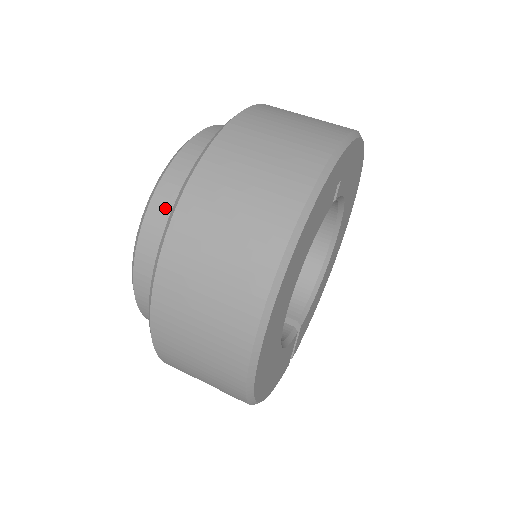
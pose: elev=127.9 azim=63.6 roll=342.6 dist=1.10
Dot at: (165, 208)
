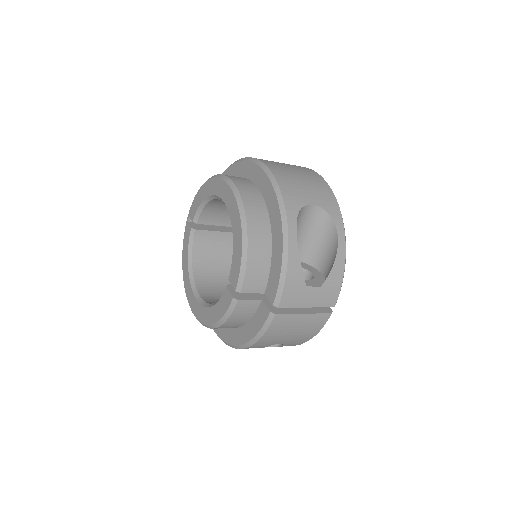
Dot at: occluded
